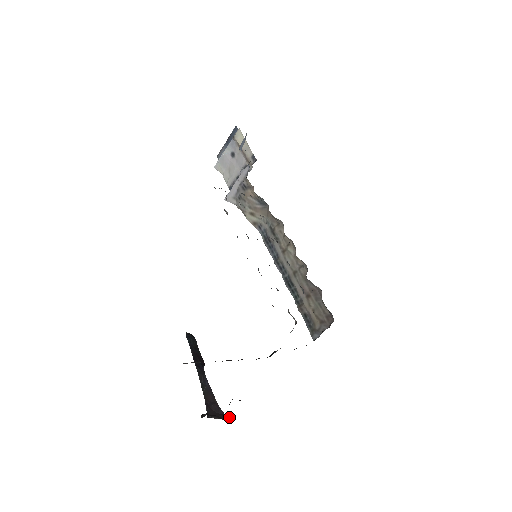
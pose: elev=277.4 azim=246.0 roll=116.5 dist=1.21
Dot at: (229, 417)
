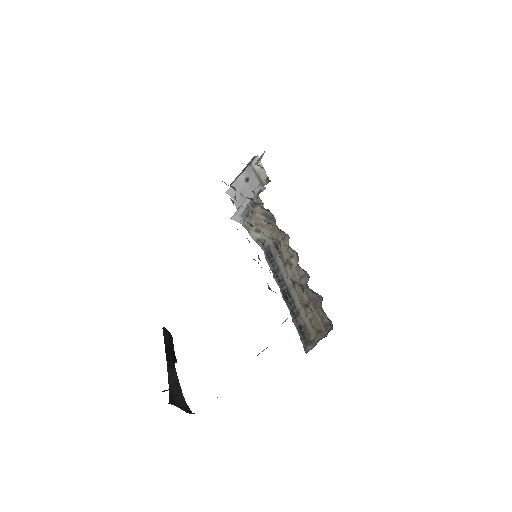
Dot at: occluded
